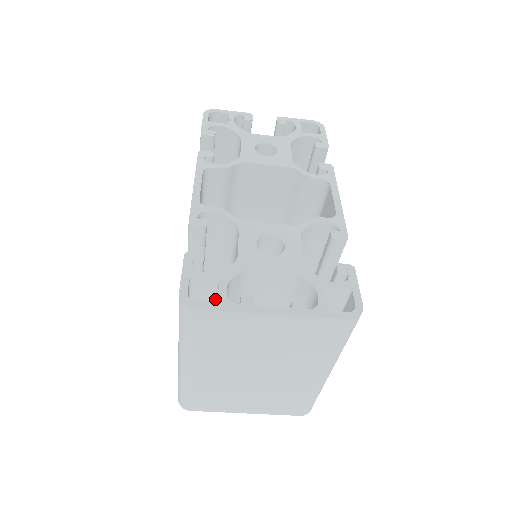
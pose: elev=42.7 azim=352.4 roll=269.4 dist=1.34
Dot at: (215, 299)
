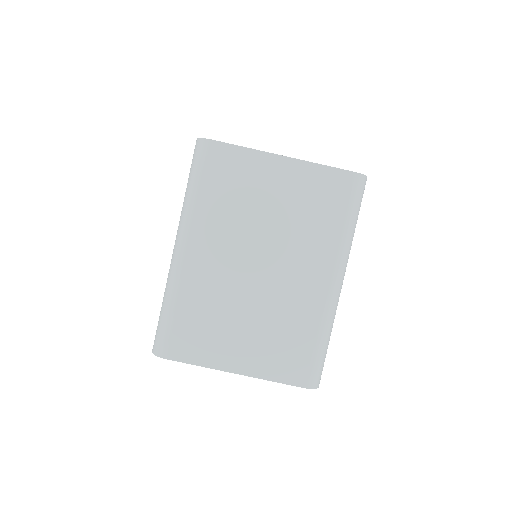
Dot at: occluded
